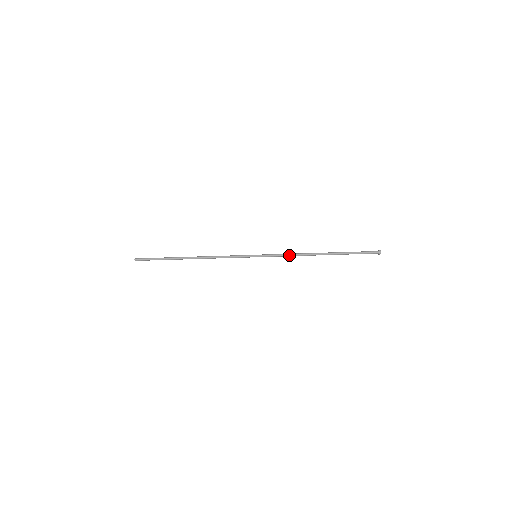
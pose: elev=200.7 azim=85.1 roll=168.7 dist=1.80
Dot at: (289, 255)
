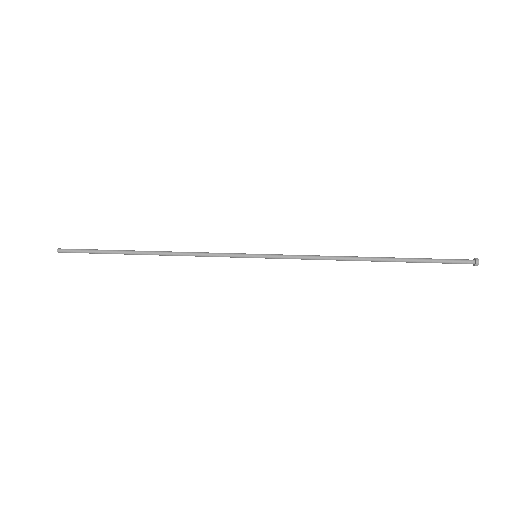
Dot at: occluded
